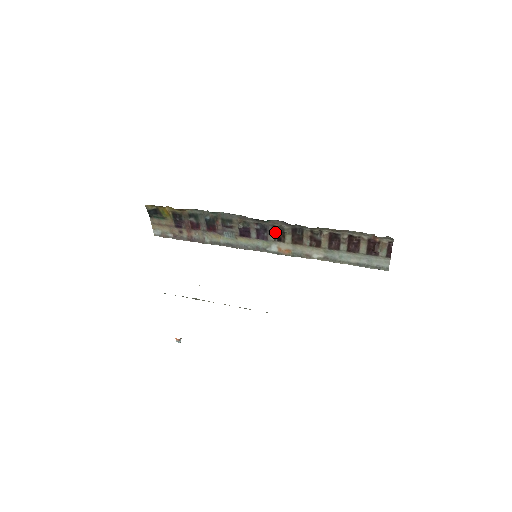
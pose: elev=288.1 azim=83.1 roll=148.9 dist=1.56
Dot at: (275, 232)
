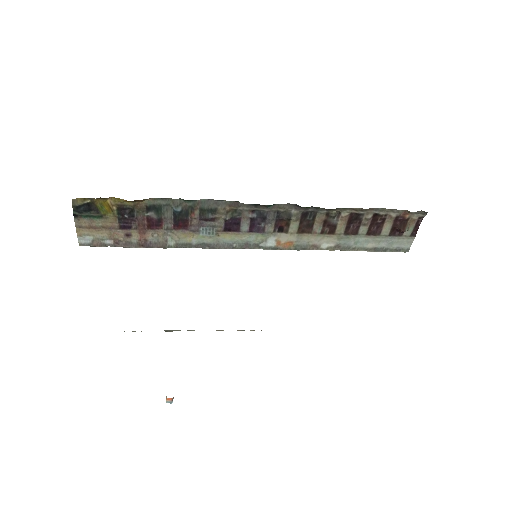
Dot at: (277, 220)
